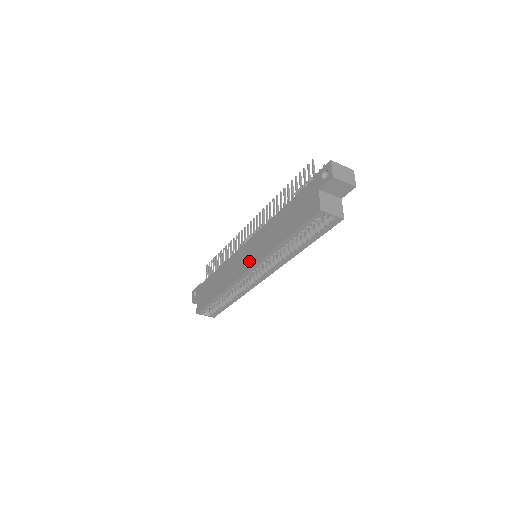
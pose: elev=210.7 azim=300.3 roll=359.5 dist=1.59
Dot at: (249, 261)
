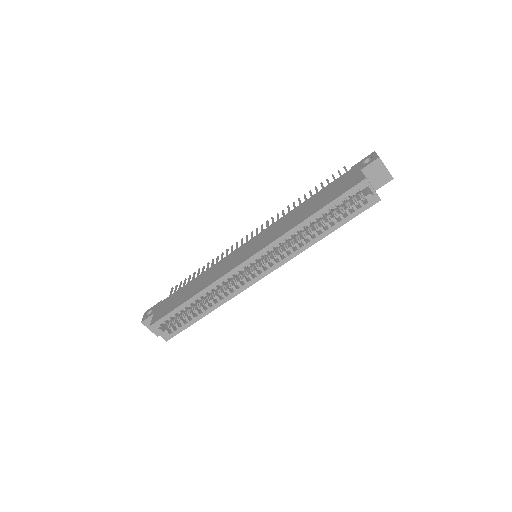
Dot at: (254, 249)
